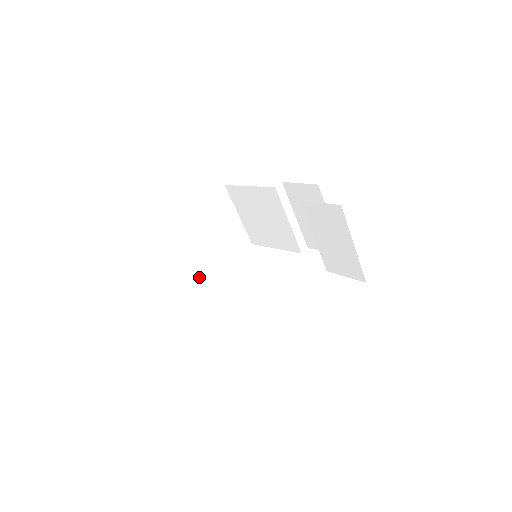
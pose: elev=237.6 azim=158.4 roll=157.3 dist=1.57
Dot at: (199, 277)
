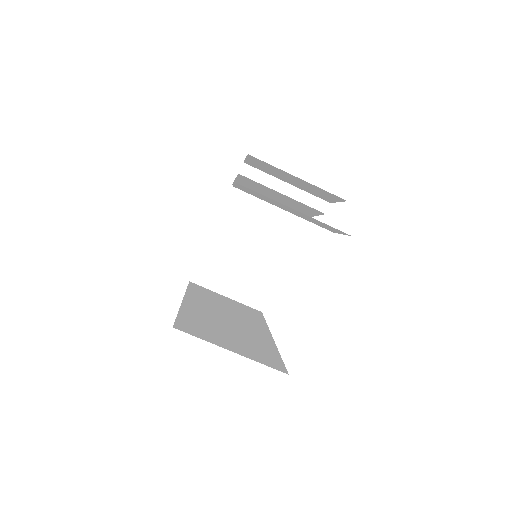
Dot at: (263, 283)
